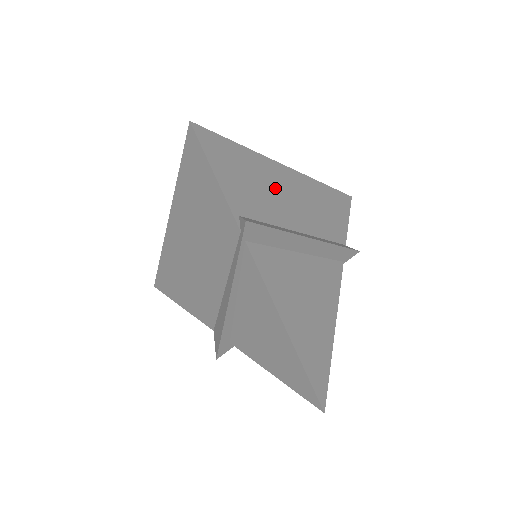
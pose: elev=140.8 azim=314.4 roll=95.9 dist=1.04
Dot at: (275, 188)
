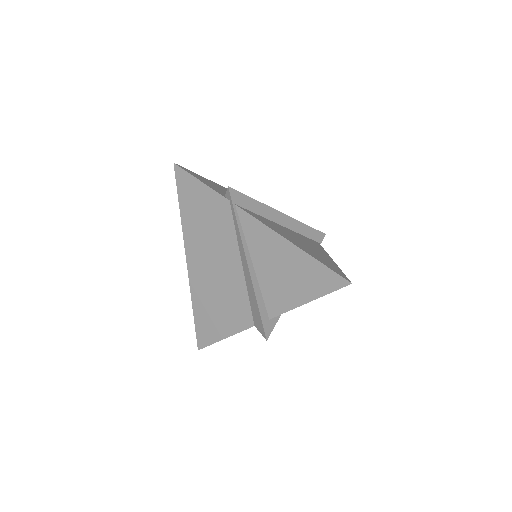
Dot at: occluded
